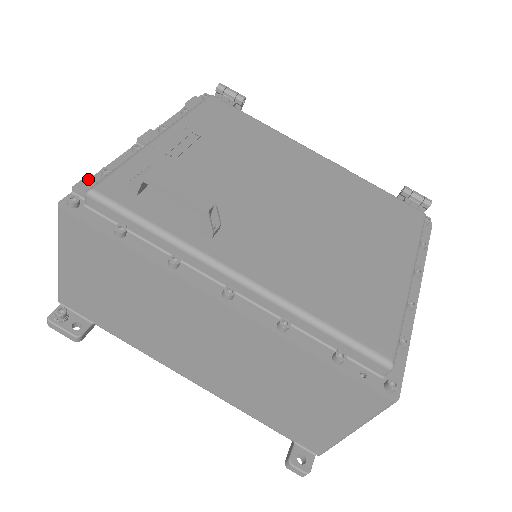
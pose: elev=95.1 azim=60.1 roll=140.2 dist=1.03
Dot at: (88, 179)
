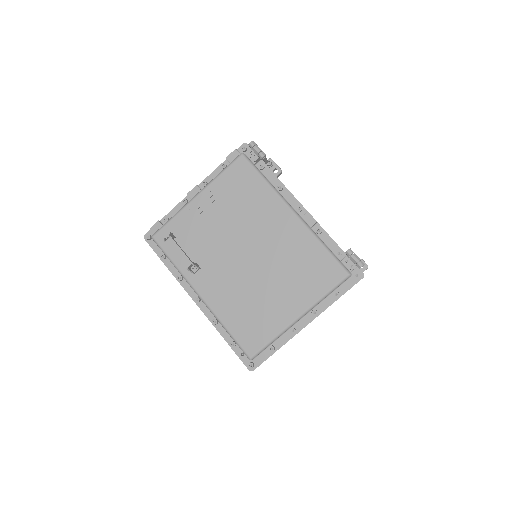
Dot at: (157, 224)
